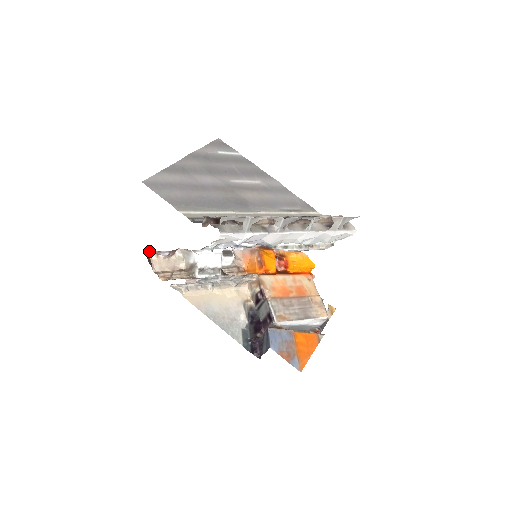
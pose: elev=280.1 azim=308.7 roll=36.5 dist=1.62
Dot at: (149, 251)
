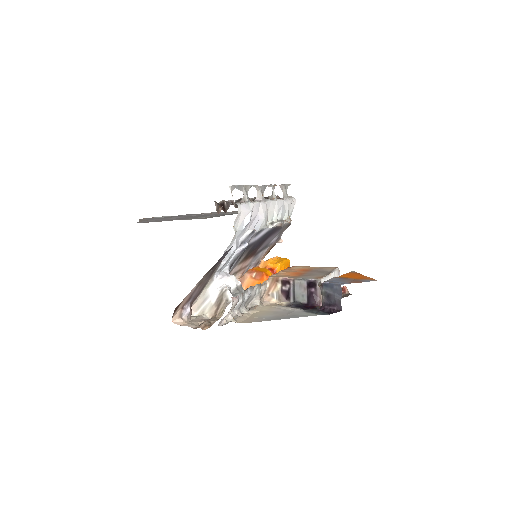
Dot at: occluded
